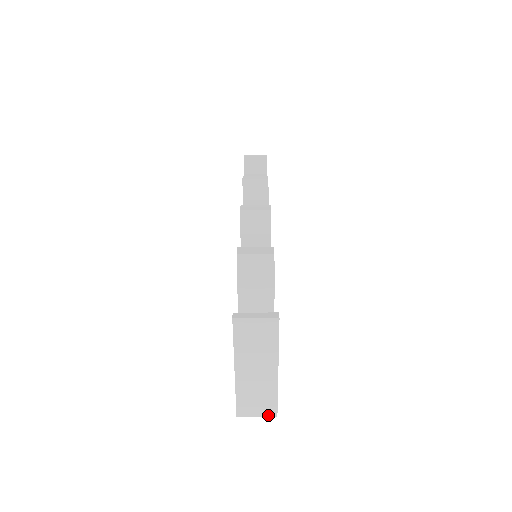
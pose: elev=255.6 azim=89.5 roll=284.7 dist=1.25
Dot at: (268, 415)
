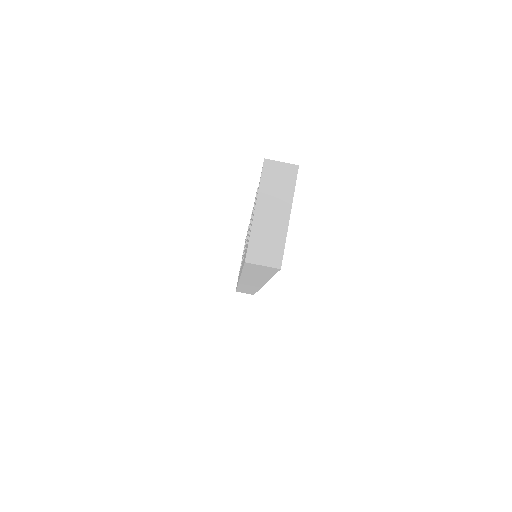
Dot at: (273, 265)
